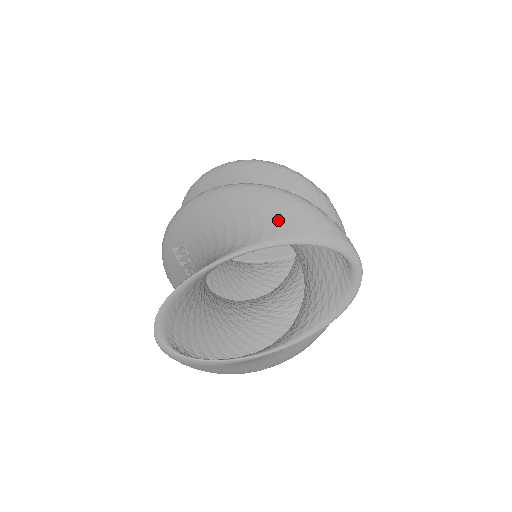
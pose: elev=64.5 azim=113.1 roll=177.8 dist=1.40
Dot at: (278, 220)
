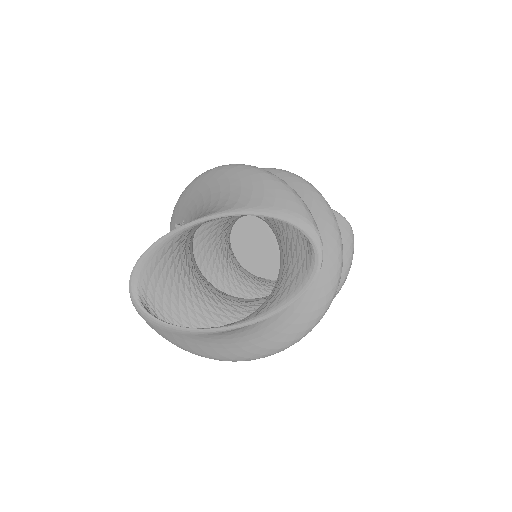
Dot at: (252, 193)
